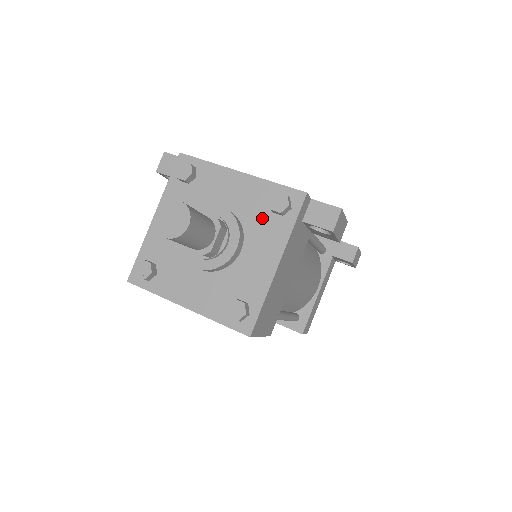
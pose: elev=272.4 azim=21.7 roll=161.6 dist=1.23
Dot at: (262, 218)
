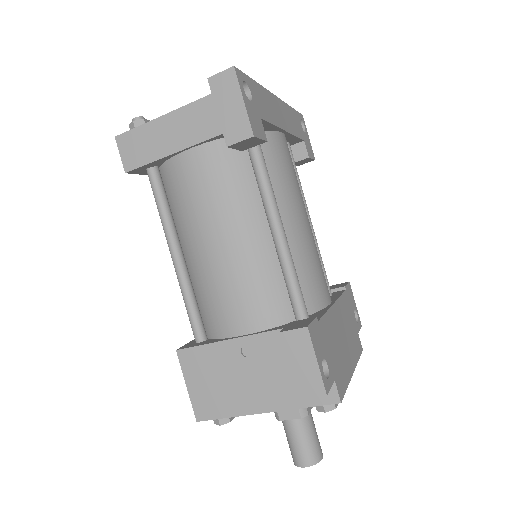
Dot at: occluded
